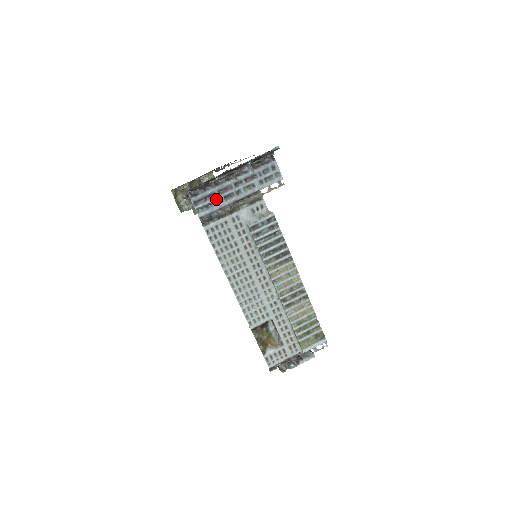
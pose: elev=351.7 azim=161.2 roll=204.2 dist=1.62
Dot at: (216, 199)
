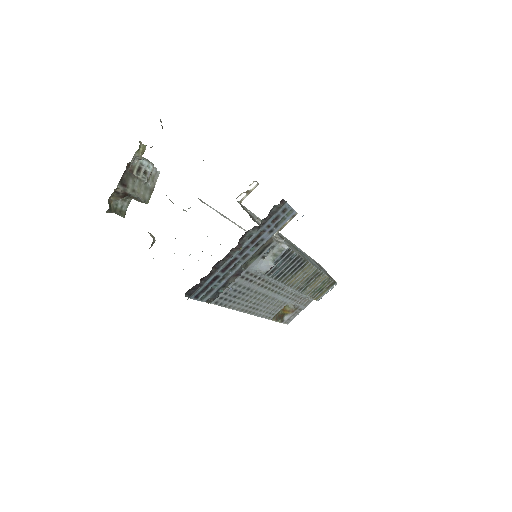
Dot at: (220, 278)
